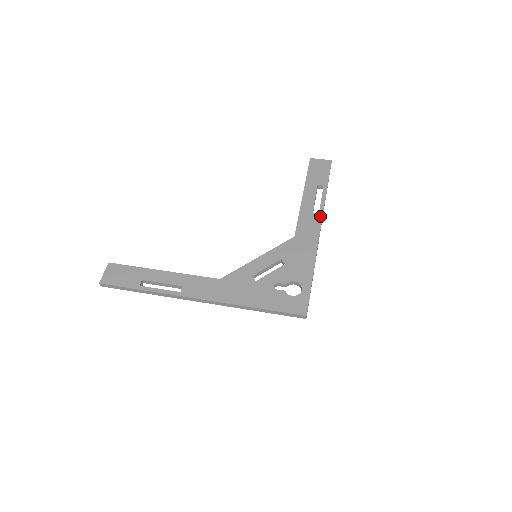
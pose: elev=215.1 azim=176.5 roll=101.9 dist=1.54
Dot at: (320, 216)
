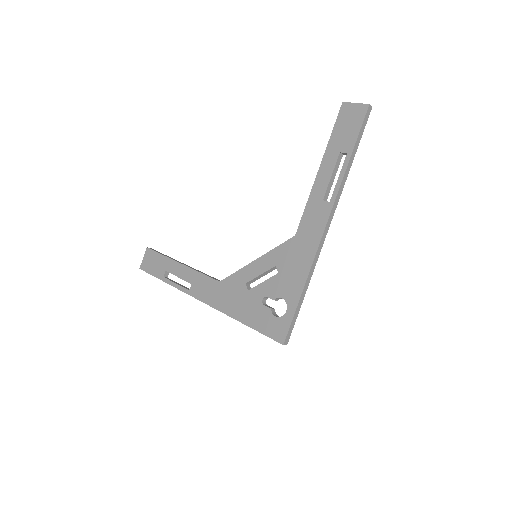
Dot at: (330, 206)
